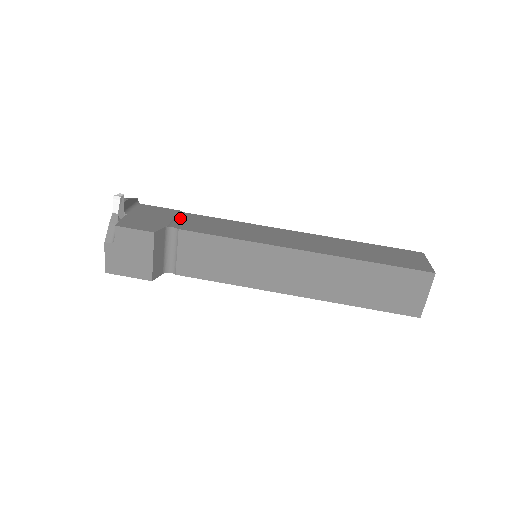
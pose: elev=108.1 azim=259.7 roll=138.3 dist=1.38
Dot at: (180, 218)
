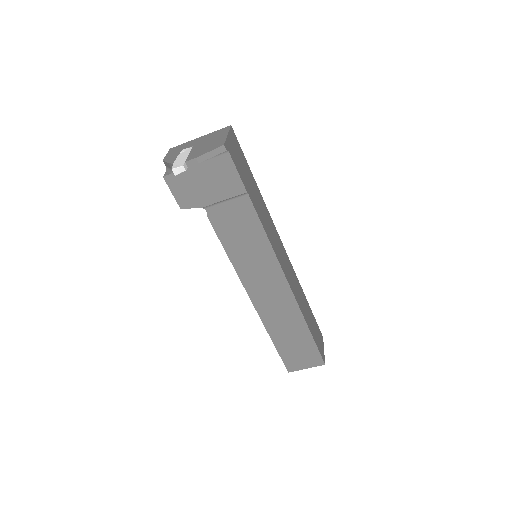
Dot at: (230, 202)
